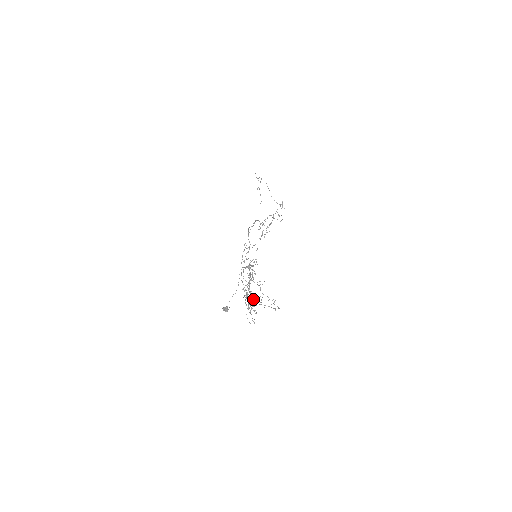
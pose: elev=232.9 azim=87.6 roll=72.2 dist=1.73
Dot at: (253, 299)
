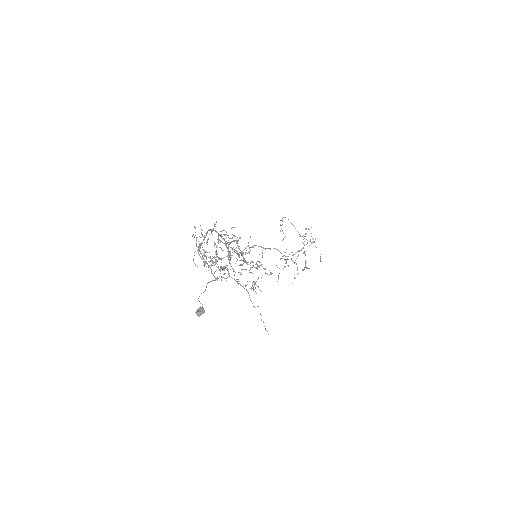
Dot at: (235, 280)
